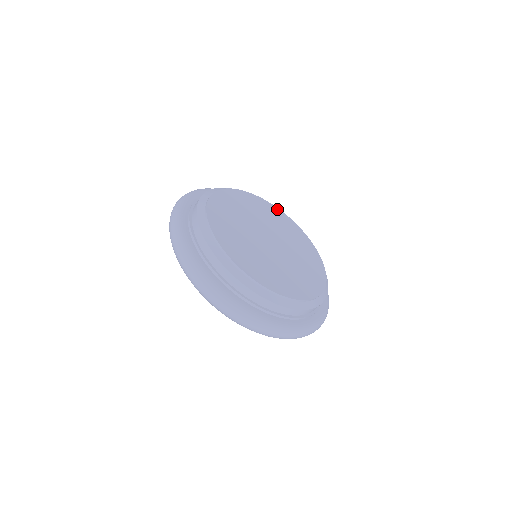
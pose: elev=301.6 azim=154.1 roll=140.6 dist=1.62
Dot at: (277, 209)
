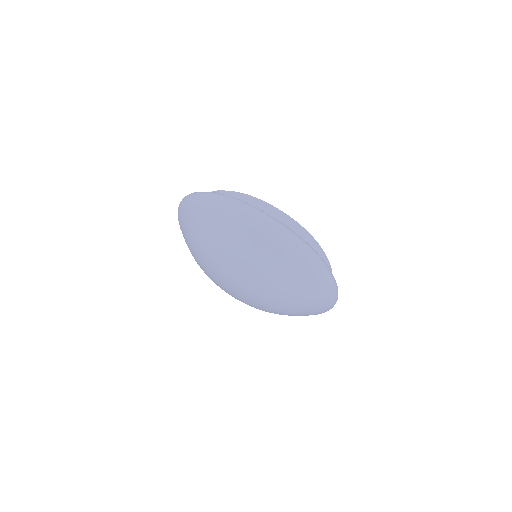
Dot at: occluded
